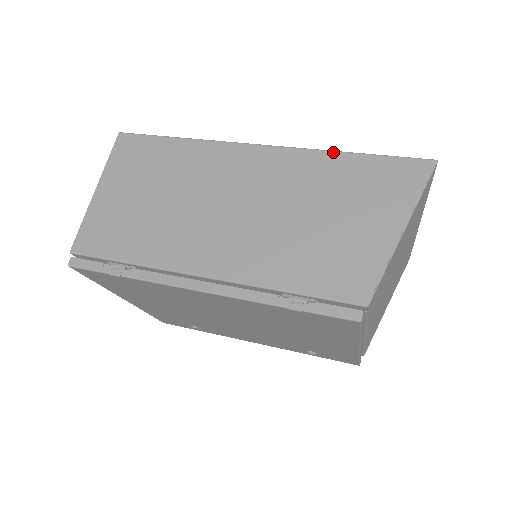
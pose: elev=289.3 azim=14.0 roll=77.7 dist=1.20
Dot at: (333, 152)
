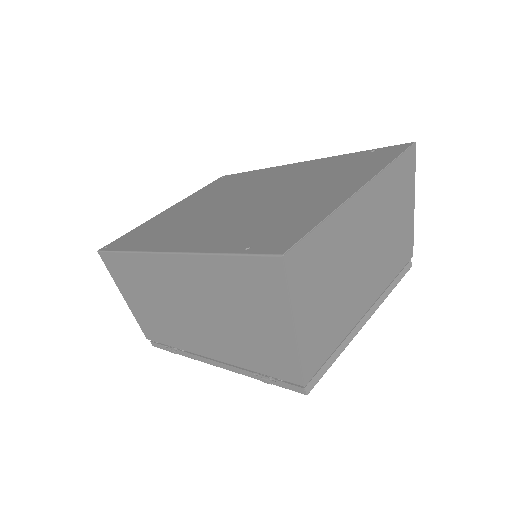
Dot at: (208, 256)
